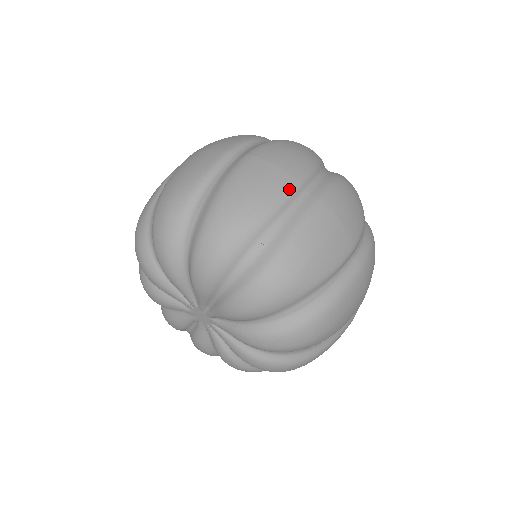
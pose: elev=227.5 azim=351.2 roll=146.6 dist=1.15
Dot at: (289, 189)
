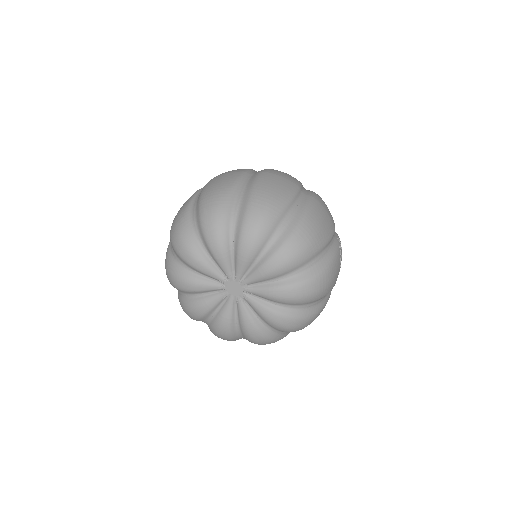
Dot at: (193, 195)
